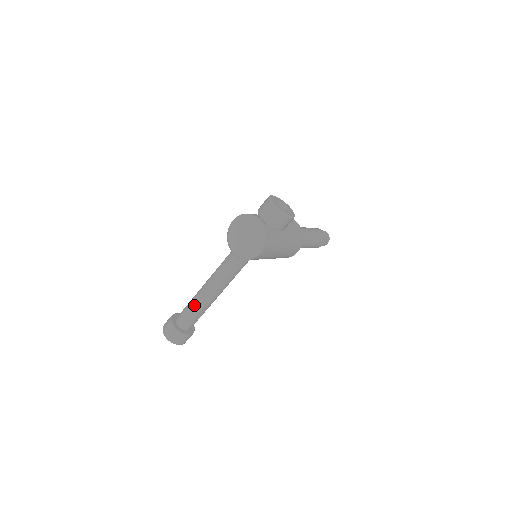
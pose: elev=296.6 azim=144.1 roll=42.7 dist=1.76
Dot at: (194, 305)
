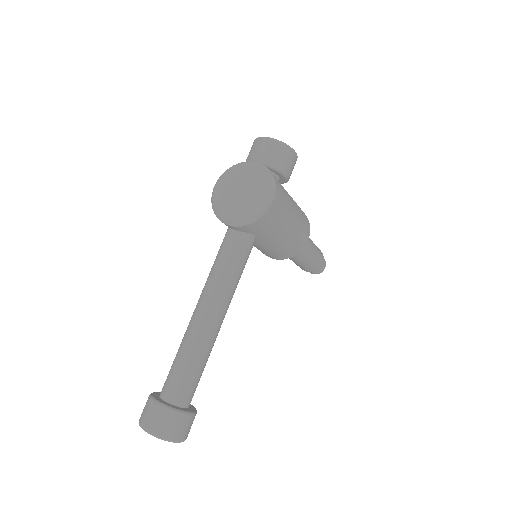
Dot at: (187, 348)
